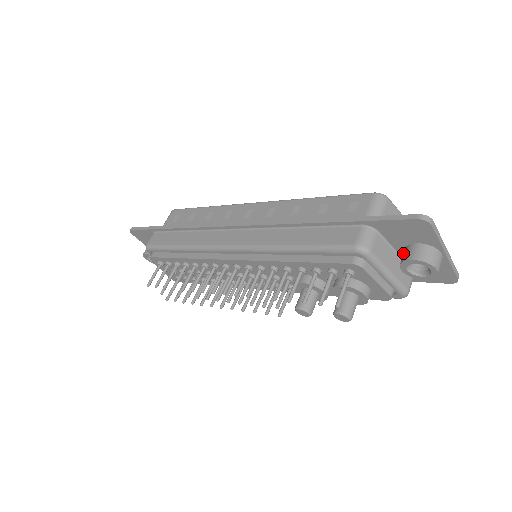
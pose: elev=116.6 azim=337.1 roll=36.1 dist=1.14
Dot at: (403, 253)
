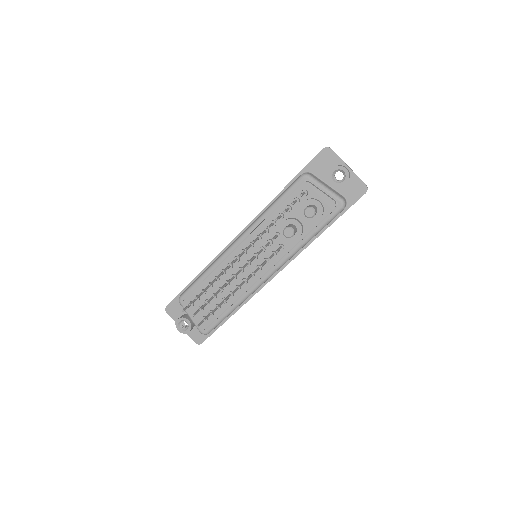
Dot at: occluded
